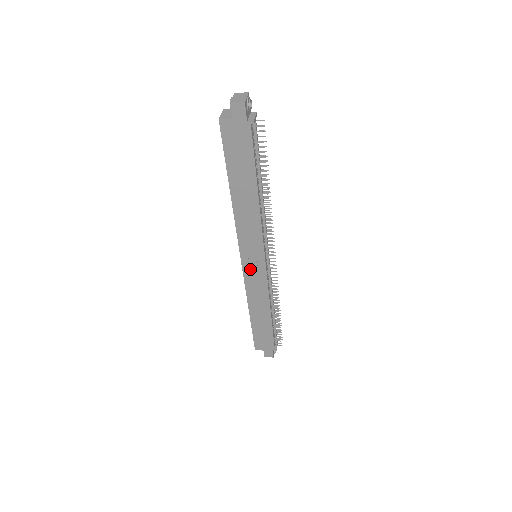
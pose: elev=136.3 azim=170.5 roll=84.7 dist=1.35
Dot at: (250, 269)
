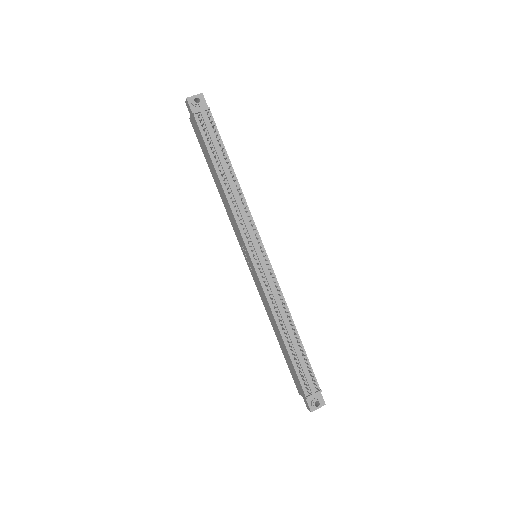
Dot at: (252, 269)
